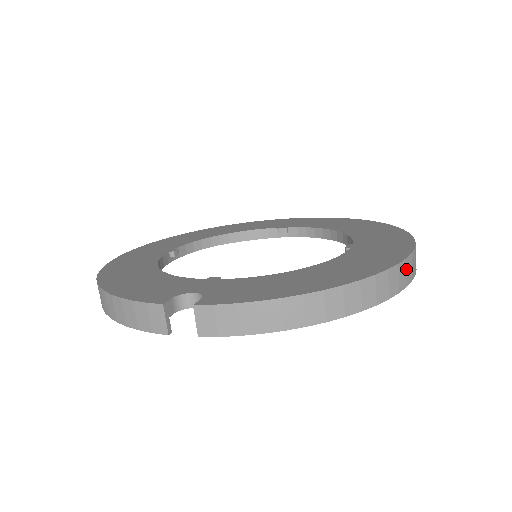
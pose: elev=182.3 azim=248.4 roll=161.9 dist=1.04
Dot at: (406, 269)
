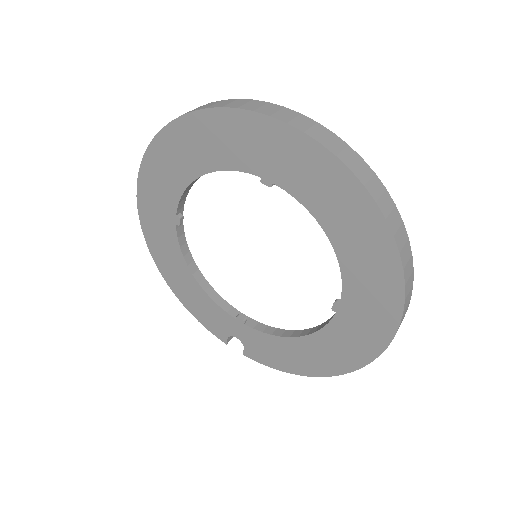
Dot at: occluded
